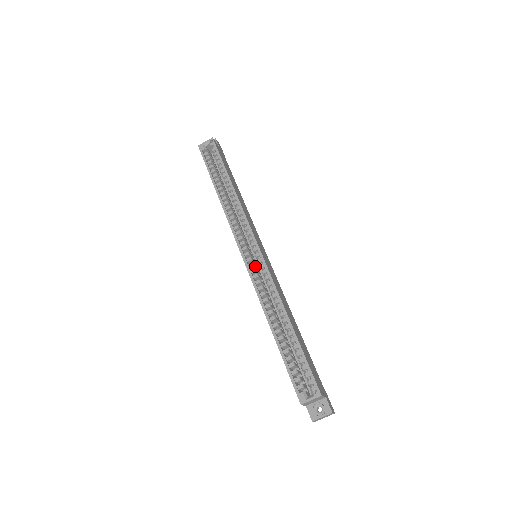
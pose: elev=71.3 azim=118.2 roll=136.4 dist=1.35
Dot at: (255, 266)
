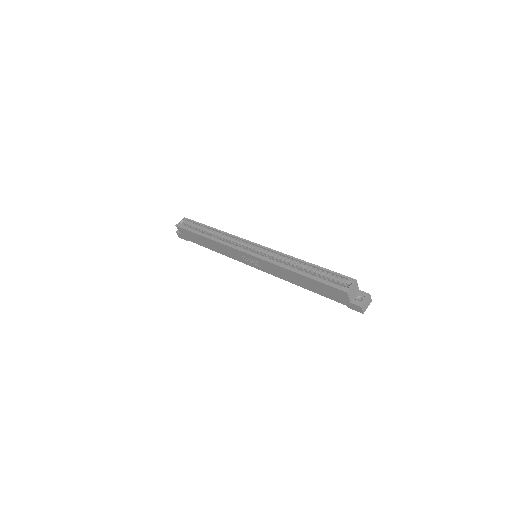
Dot at: occluded
